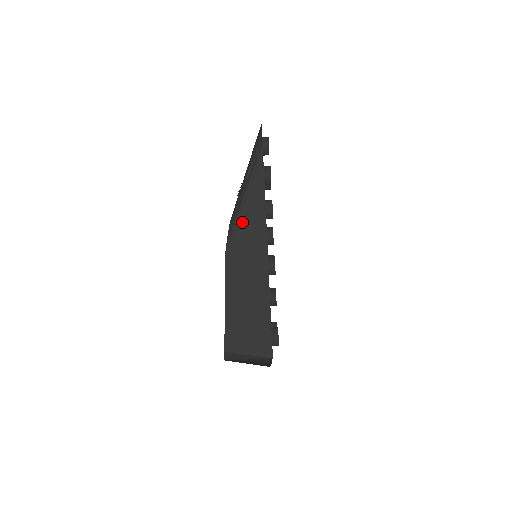
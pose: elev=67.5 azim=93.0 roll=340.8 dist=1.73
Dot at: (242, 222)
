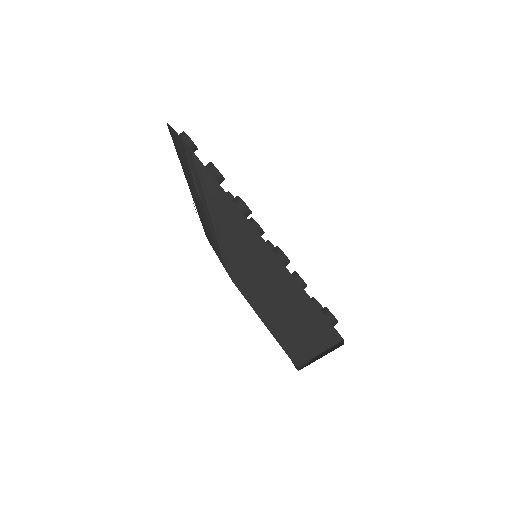
Dot at: (226, 240)
